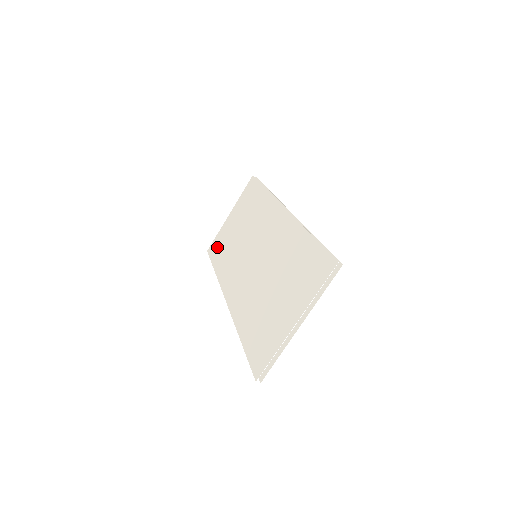
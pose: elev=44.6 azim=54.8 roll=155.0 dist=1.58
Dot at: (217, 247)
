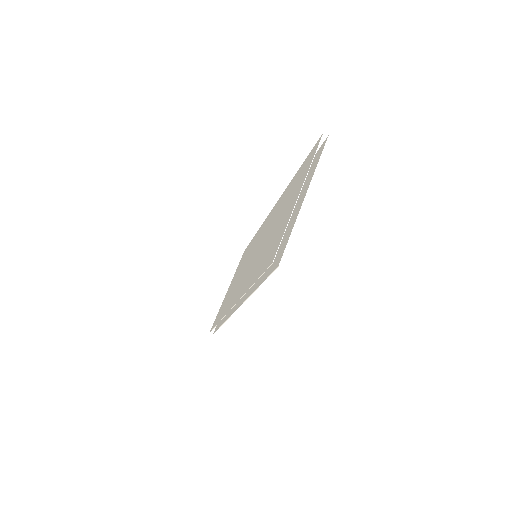
Dot at: (219, 314)
